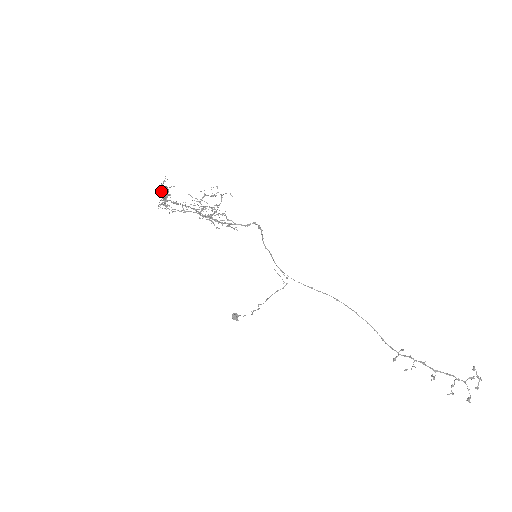
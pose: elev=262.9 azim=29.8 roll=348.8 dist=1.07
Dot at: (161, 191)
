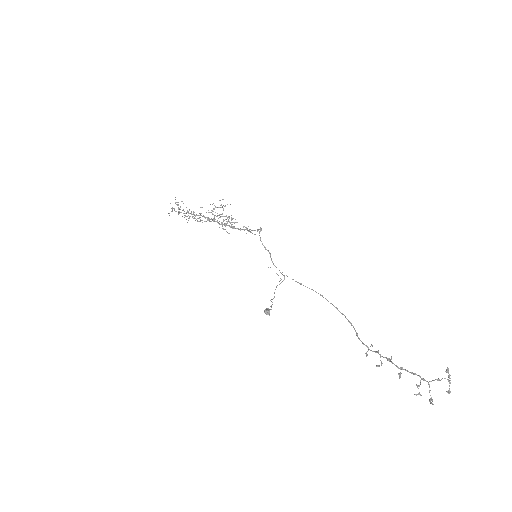
Dot at: (180, 206)
